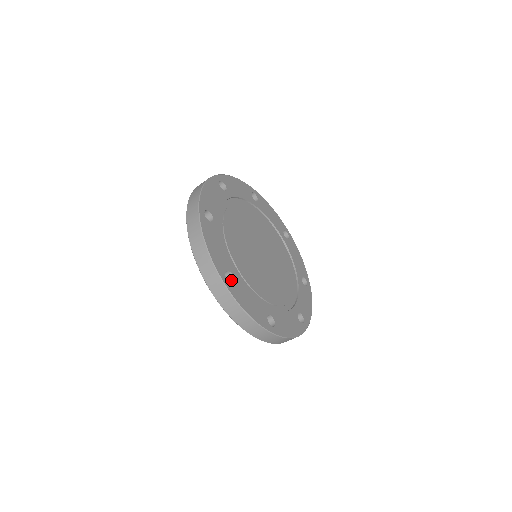
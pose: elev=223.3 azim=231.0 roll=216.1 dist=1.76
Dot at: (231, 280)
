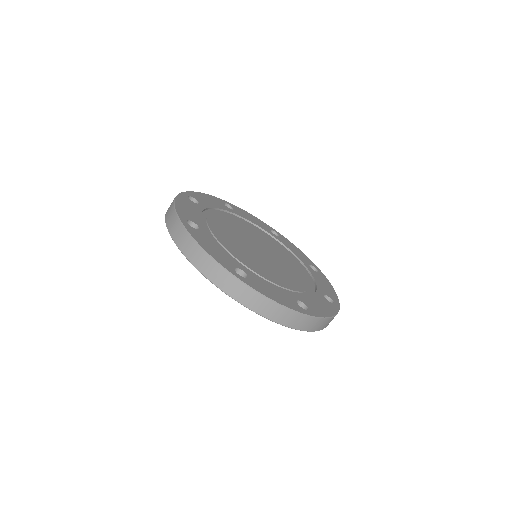
Dot at: occluded
